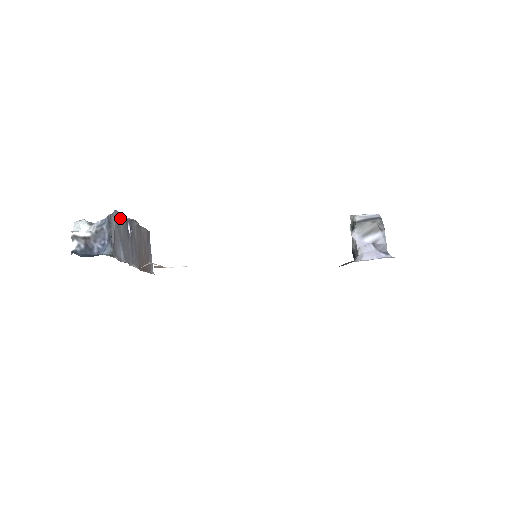
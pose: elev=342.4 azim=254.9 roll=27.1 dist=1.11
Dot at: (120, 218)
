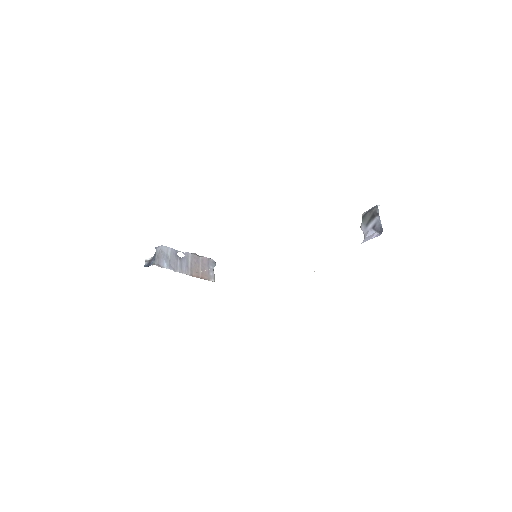
Dot at: (167, 249)
